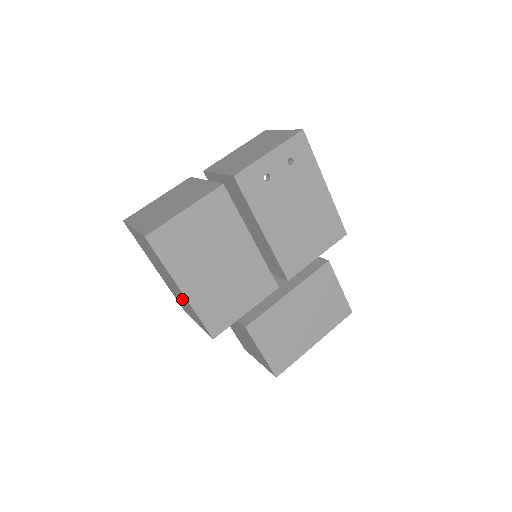
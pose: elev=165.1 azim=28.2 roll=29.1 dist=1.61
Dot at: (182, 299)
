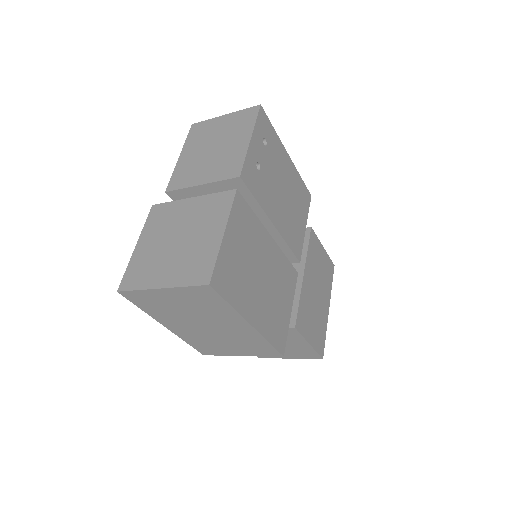
Dot at: (231, 338)
